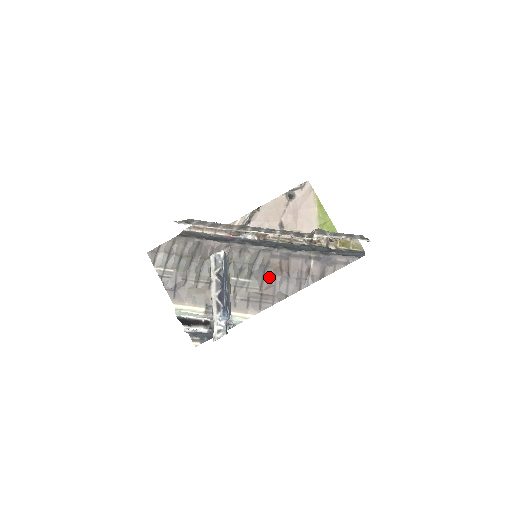
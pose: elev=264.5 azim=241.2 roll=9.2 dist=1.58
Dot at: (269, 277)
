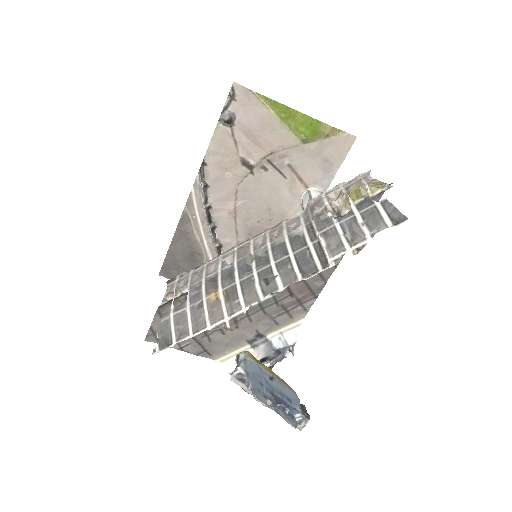
Dot at: occluded
